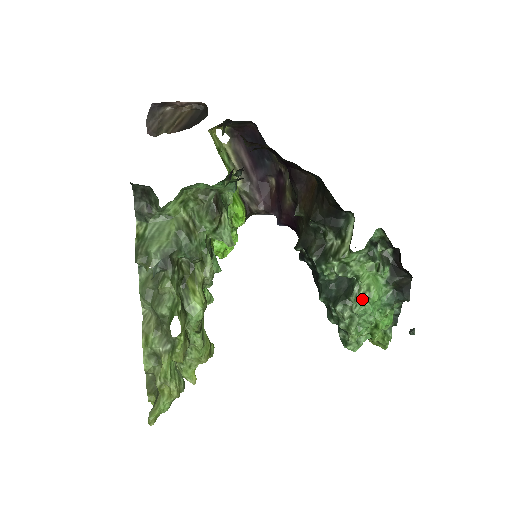
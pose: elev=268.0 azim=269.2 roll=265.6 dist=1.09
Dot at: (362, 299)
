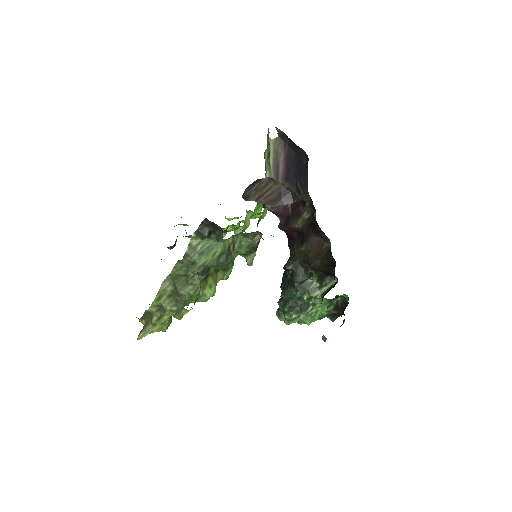
Dot at: (309, 315)
